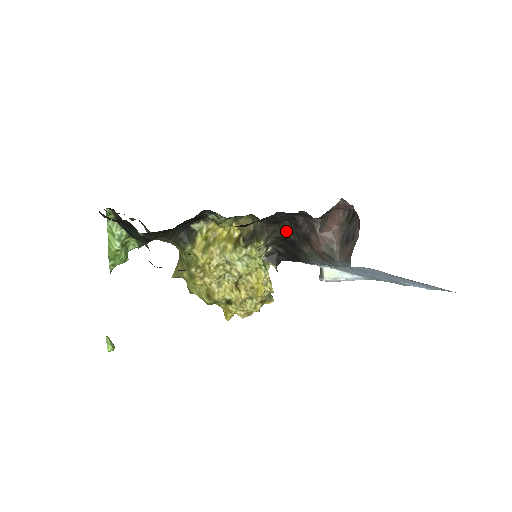
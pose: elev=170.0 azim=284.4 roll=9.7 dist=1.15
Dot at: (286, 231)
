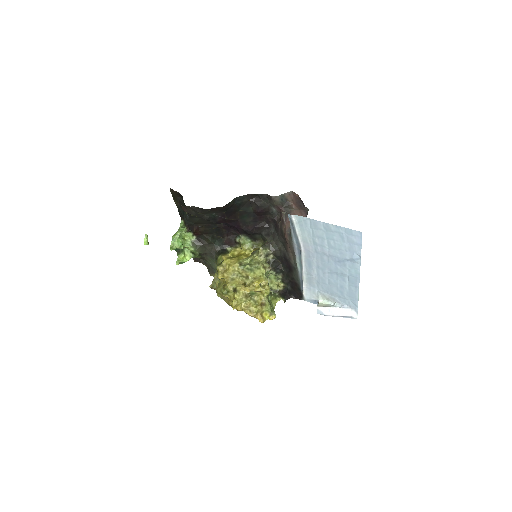
Dot at: (277, 242)
